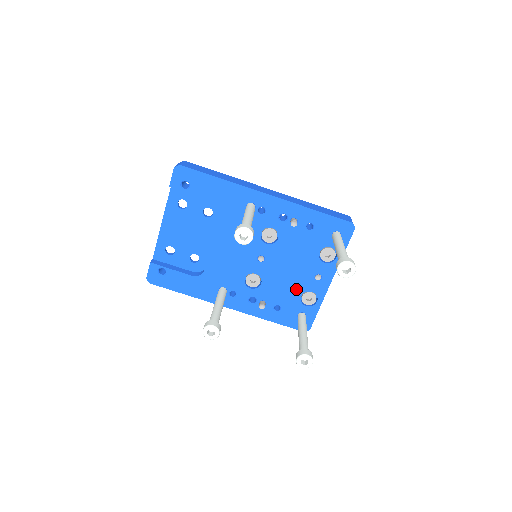
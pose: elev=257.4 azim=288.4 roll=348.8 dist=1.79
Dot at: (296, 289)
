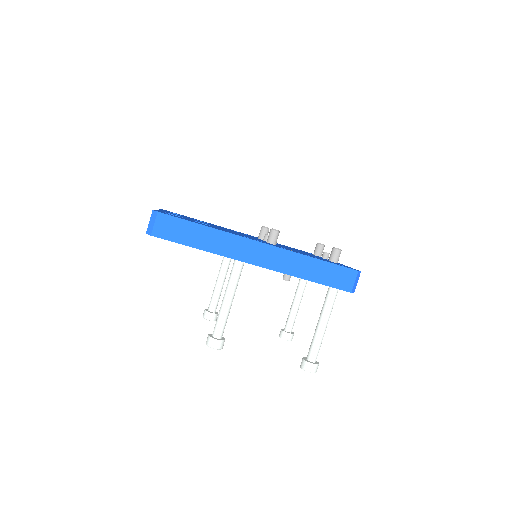
Dot at: occluded
